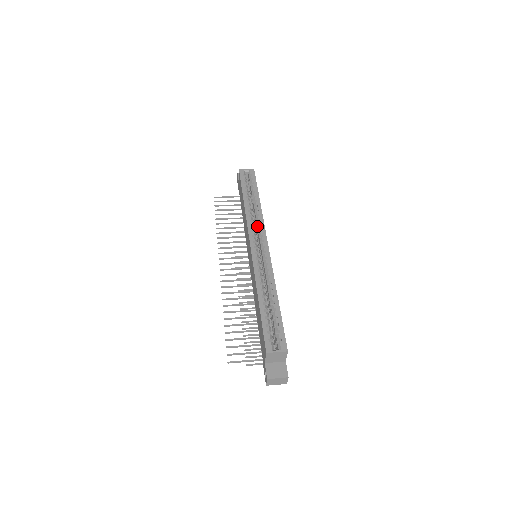
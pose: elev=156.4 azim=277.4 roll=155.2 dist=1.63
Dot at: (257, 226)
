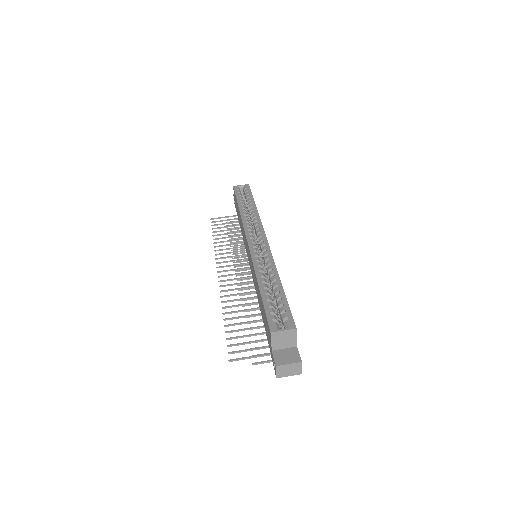
Dot at: (254, 227)
